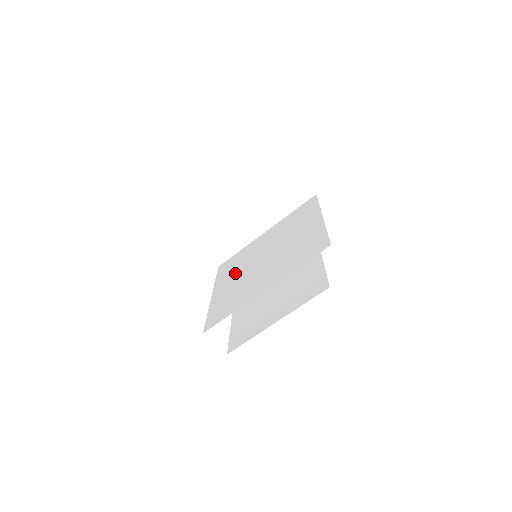
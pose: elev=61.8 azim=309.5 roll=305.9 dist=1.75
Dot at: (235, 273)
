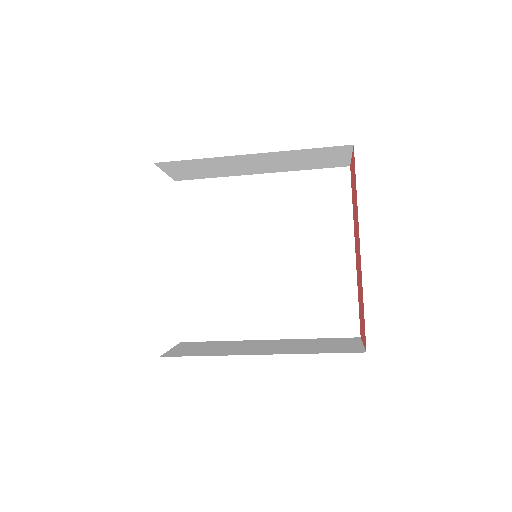
Dot at: (215, 243)
